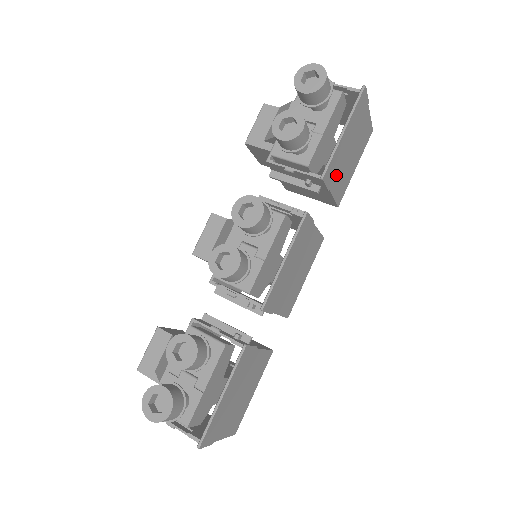
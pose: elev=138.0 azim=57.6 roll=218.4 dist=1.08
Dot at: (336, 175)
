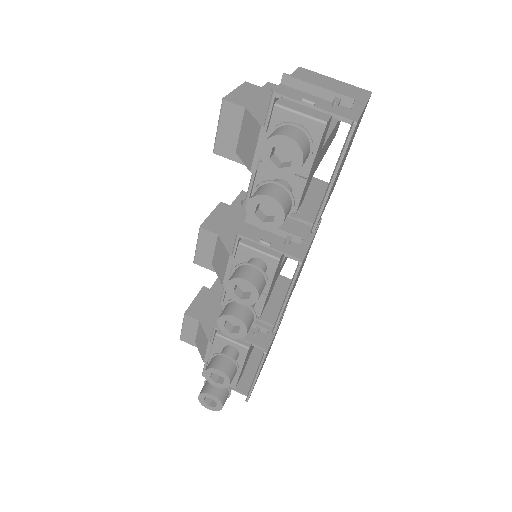
Dot at: (328, 198)
